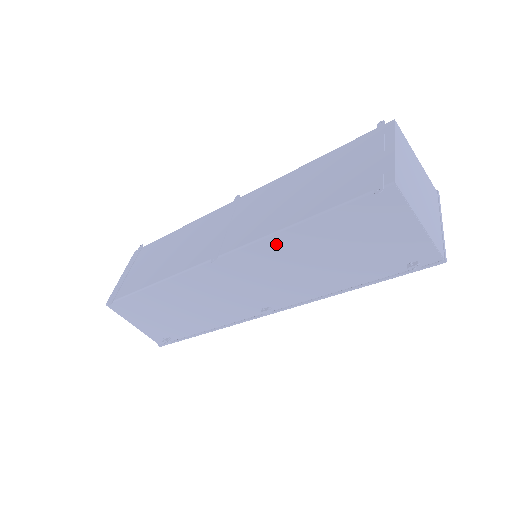
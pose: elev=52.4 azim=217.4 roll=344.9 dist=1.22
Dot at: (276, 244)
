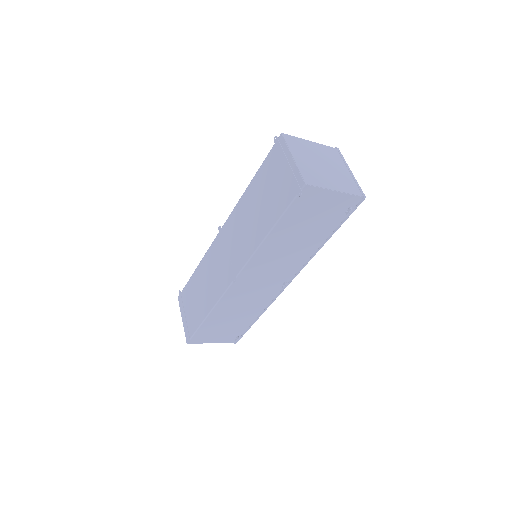
Dot at: (264, 250)
